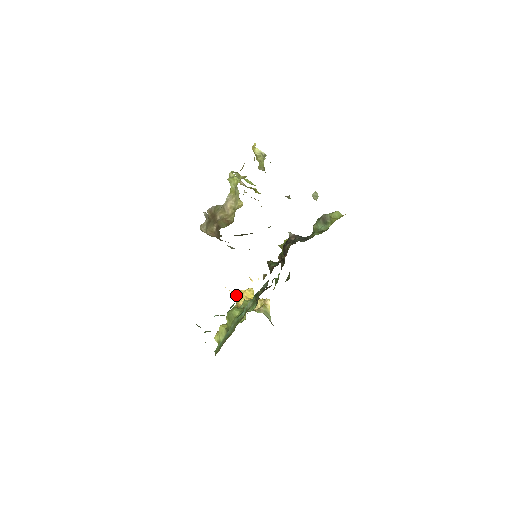
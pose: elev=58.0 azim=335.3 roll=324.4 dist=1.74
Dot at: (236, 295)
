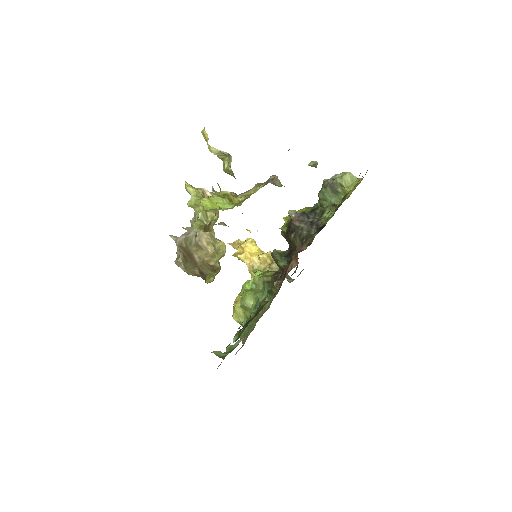
Dot at: (237, 252)
